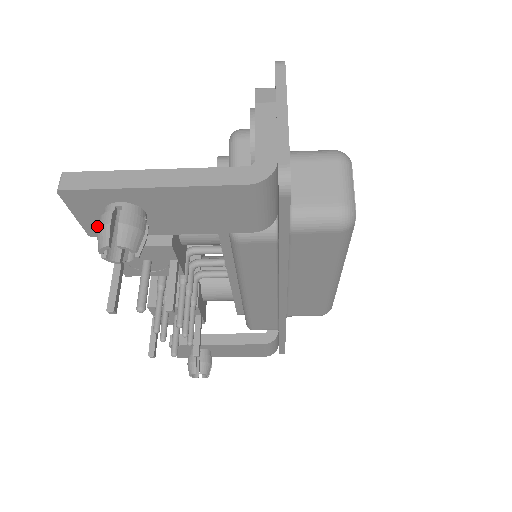
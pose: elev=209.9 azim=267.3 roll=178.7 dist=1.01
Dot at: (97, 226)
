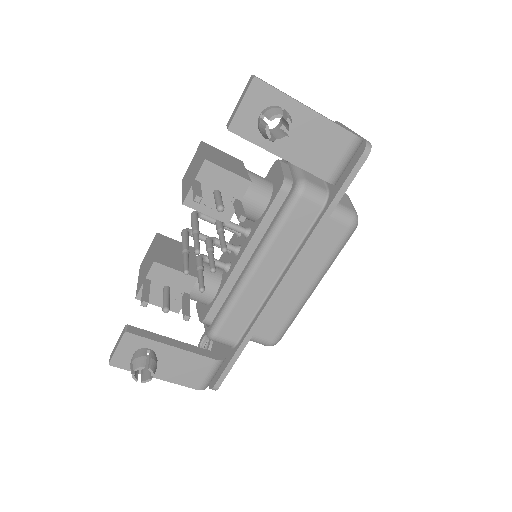
Dot at: (243, 122)
